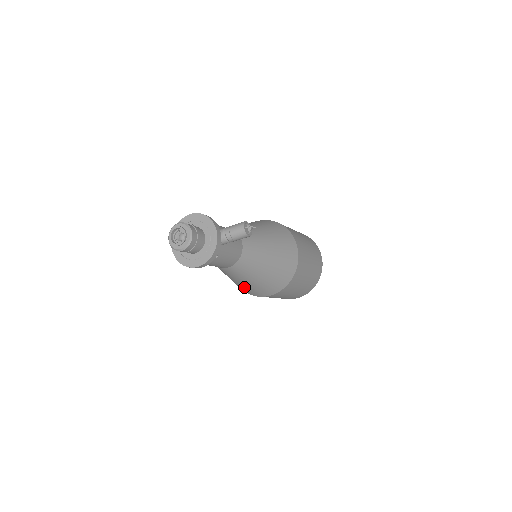
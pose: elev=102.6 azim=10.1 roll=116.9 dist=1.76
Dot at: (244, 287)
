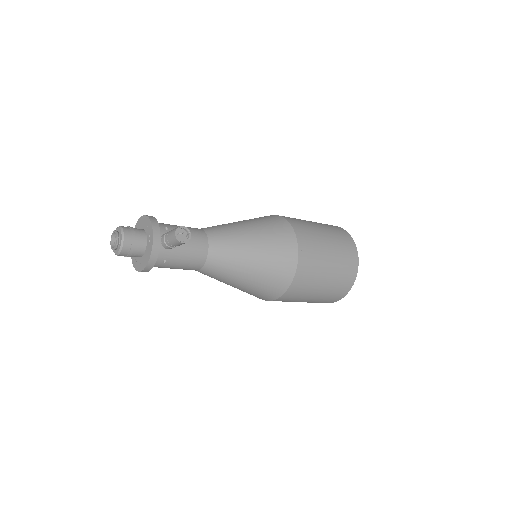
Dot at: occluded
